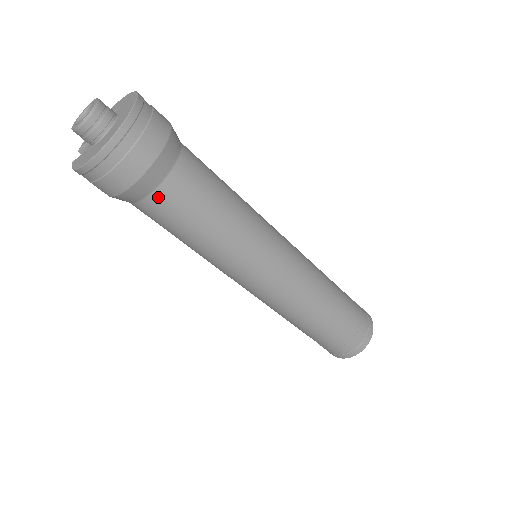
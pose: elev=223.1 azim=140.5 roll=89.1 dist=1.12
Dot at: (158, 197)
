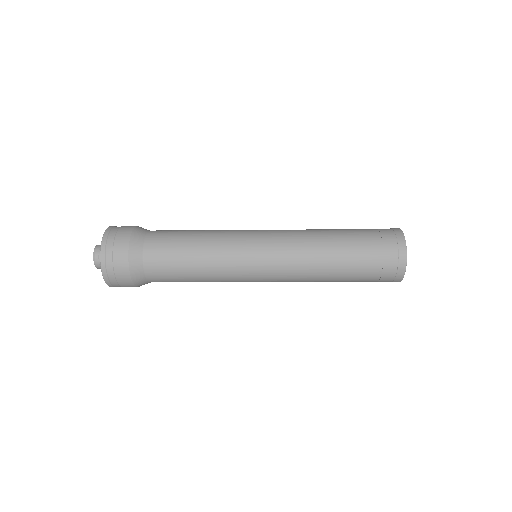
Dot at: (149, 270)
